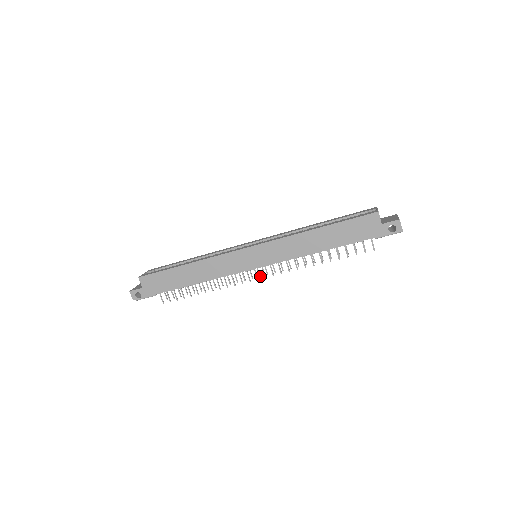
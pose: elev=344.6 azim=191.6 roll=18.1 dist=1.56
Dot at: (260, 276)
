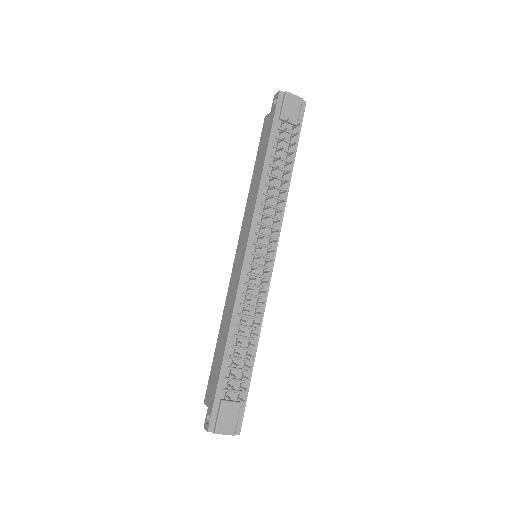
Dot at: (272, 261)
